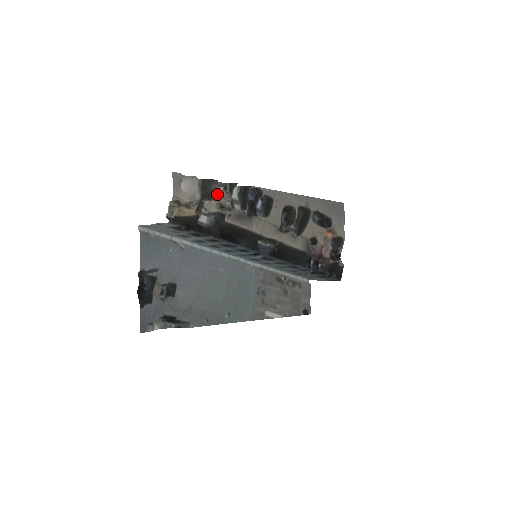
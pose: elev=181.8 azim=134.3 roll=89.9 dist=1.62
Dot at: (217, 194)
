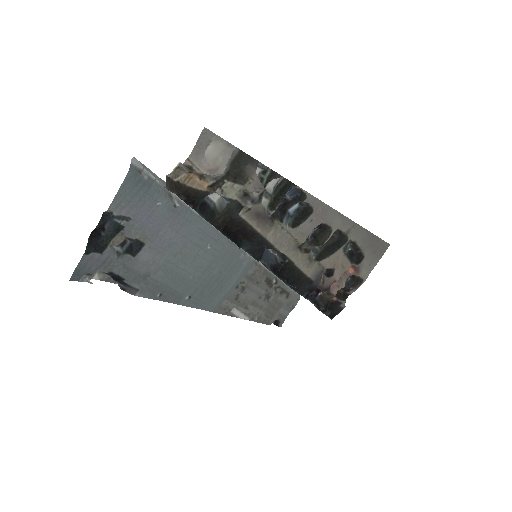
Dot at: (248, 178)
